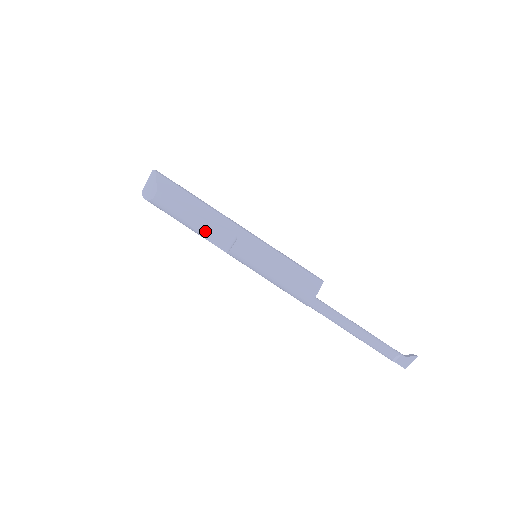
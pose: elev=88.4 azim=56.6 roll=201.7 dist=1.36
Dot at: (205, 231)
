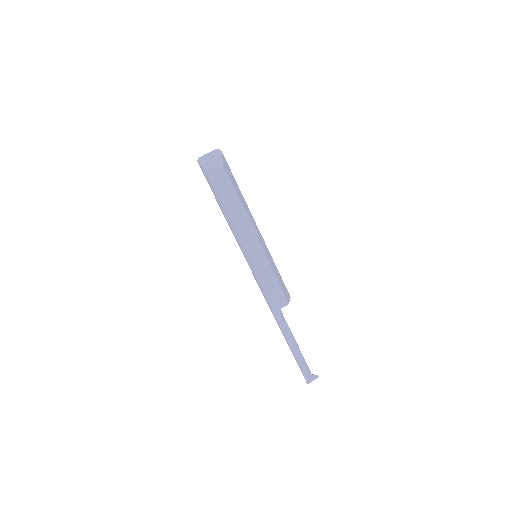
Dot at: (237, 217)
